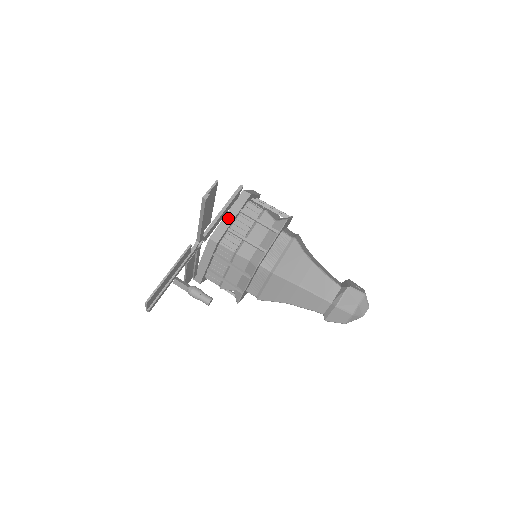
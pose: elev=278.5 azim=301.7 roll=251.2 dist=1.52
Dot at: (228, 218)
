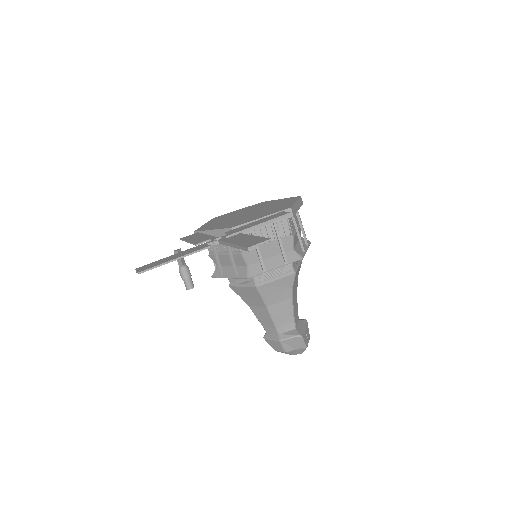
Dot at: occluded
